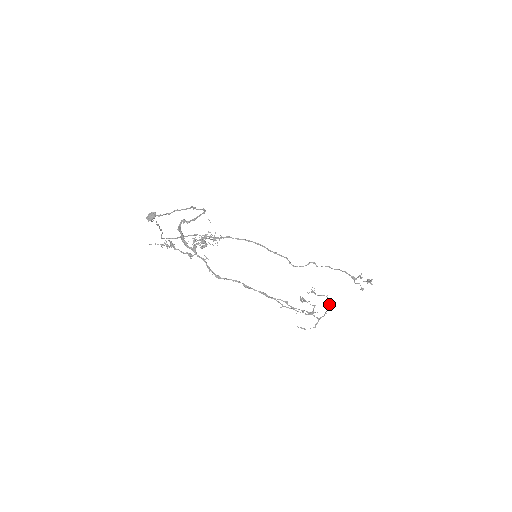
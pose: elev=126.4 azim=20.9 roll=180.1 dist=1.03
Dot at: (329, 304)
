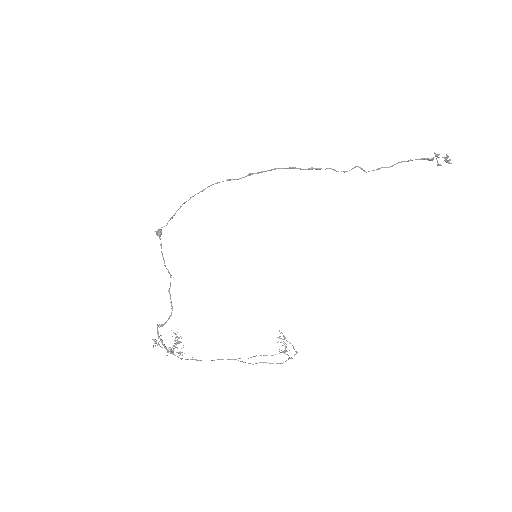
Dot at: (296, 352)
